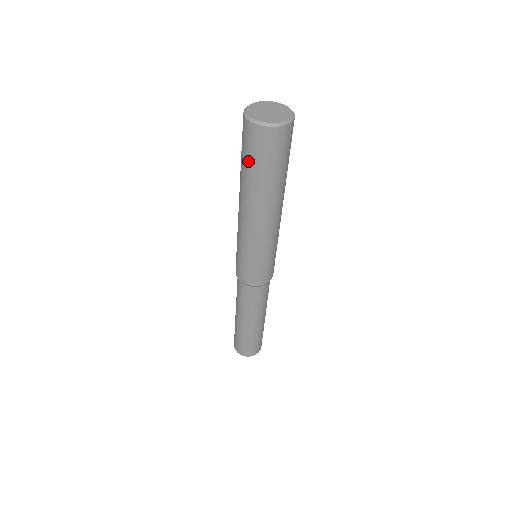
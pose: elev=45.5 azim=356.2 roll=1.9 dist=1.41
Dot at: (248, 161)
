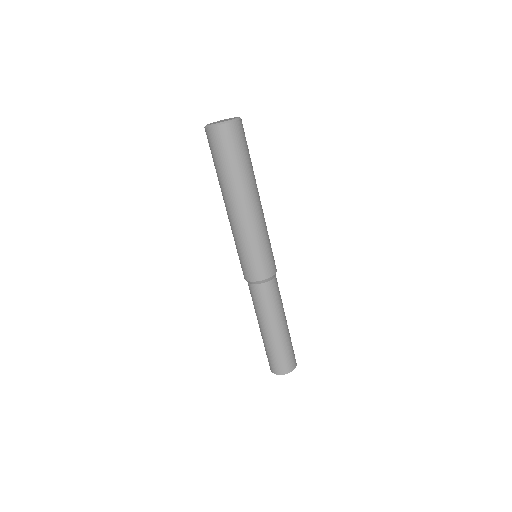
Dot at: (220, 160)
